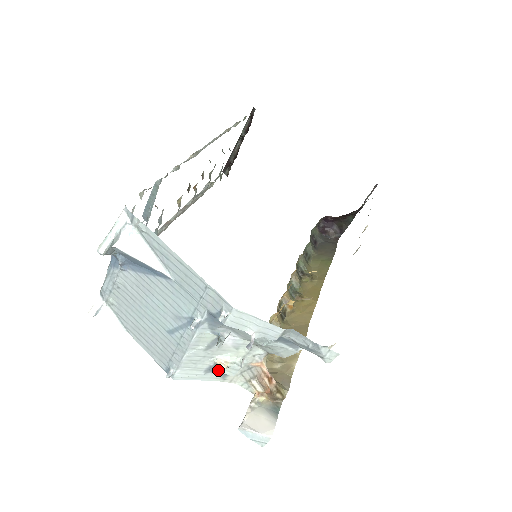
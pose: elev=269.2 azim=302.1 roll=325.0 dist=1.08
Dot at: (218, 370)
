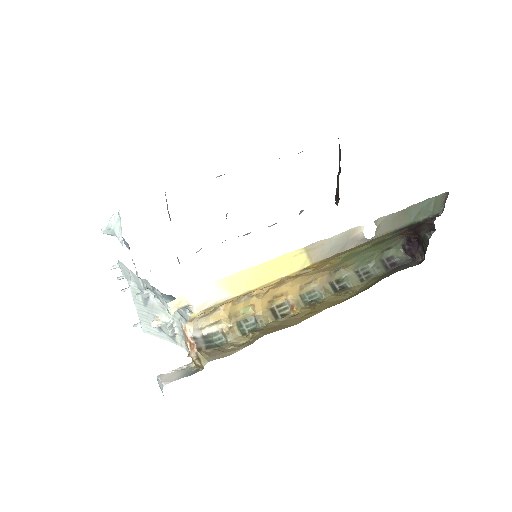
Dot at: (151, 324)
